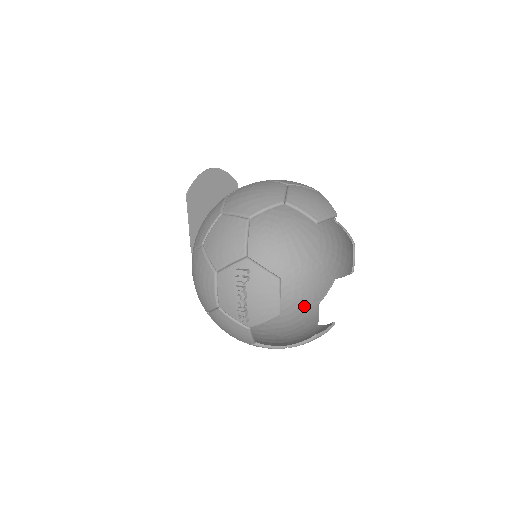
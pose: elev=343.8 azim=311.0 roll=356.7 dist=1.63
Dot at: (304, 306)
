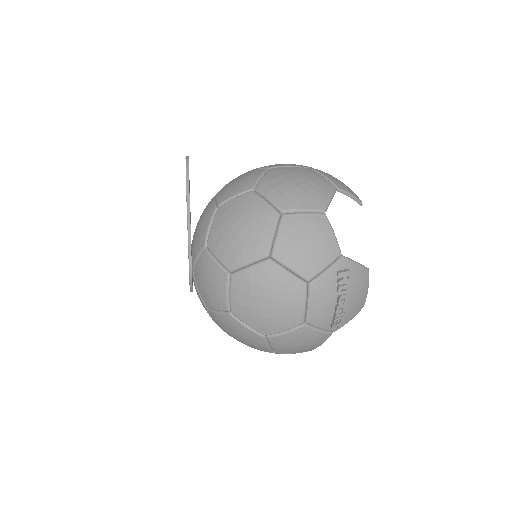
Dot at: occluded
